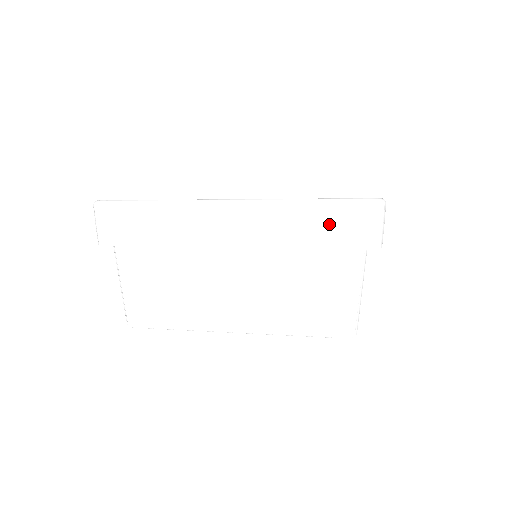
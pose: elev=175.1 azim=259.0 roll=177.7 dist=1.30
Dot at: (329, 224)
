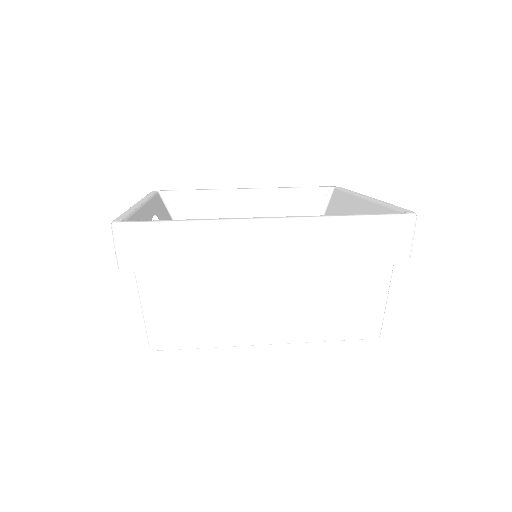
Dot at: (371, 240)
